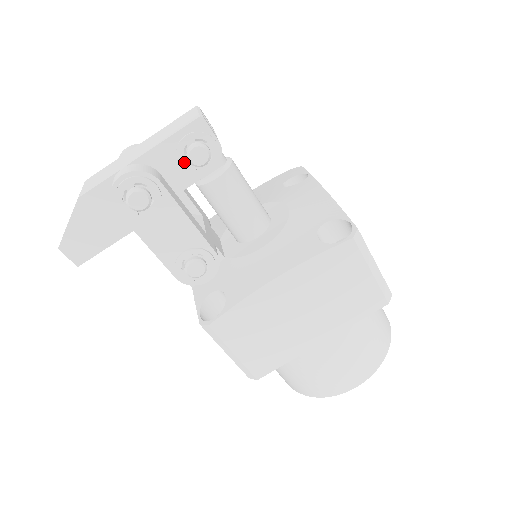
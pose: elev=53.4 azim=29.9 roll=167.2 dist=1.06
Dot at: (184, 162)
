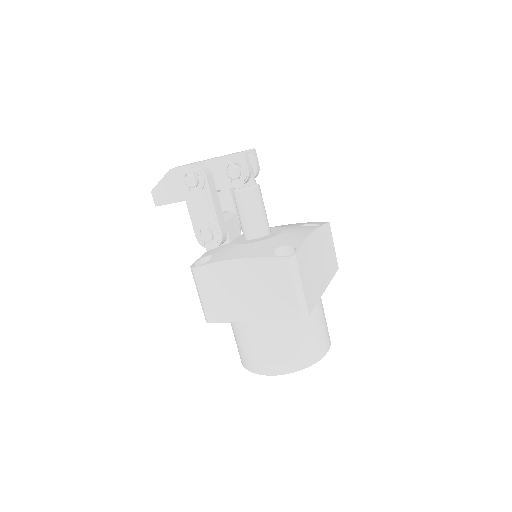
Dot at: (226, 173)
